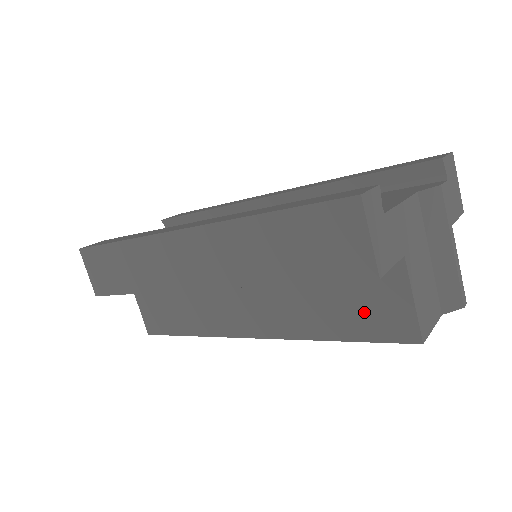
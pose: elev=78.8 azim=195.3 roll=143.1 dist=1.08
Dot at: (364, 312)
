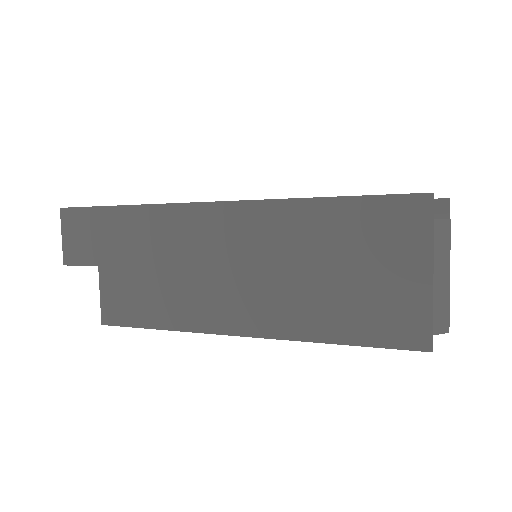
Dot at: (379, 317)
